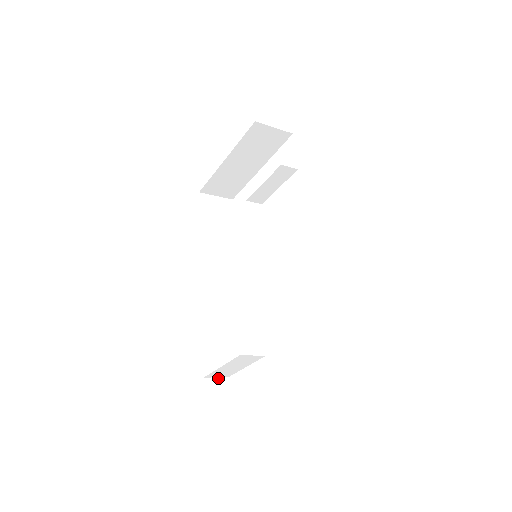
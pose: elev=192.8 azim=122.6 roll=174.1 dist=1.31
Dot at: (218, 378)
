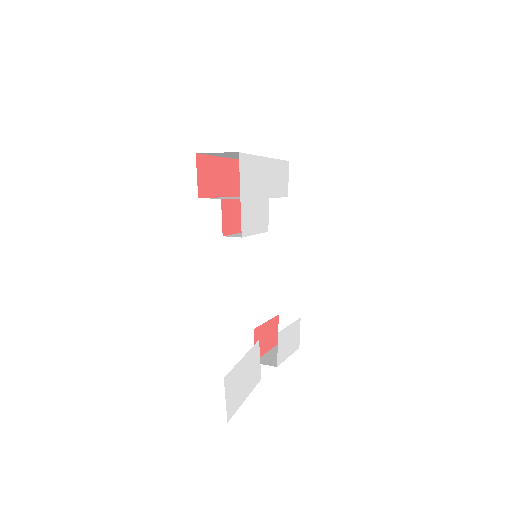
Dot at: (291, 317)
